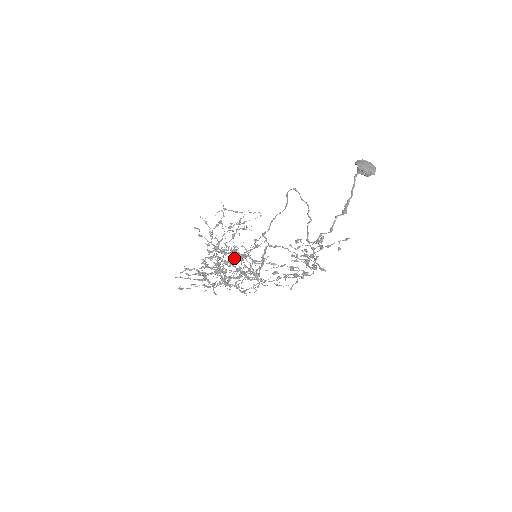
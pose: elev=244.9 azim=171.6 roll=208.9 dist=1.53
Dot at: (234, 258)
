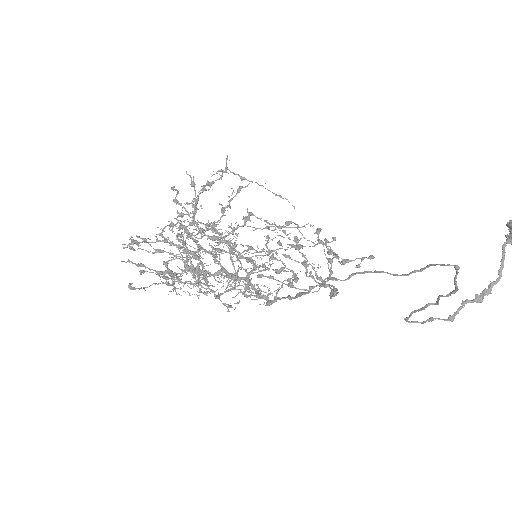
Dot at: occluded
